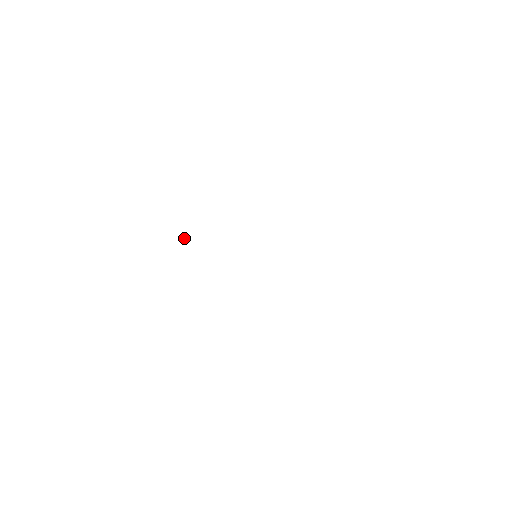
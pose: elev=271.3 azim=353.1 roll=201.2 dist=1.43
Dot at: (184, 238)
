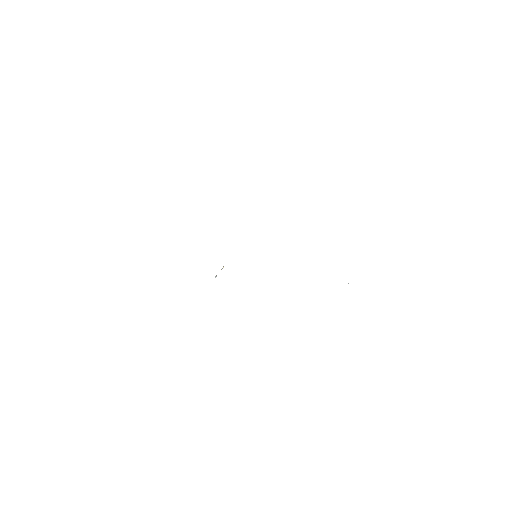
Dot at: occluded
